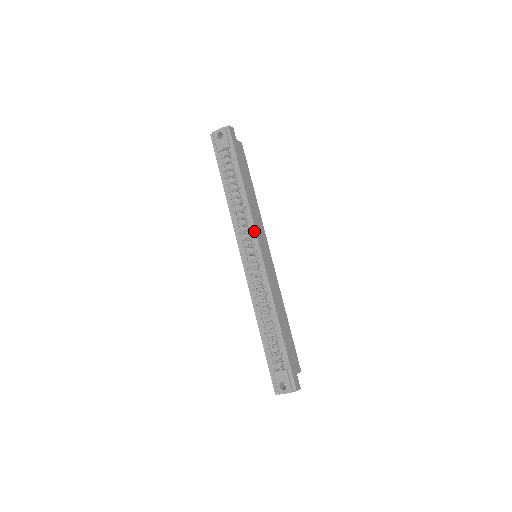
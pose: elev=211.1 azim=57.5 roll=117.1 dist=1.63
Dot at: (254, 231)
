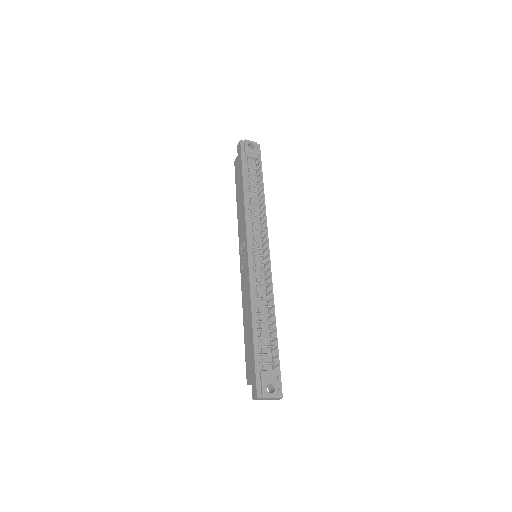
Dot at: occluded
